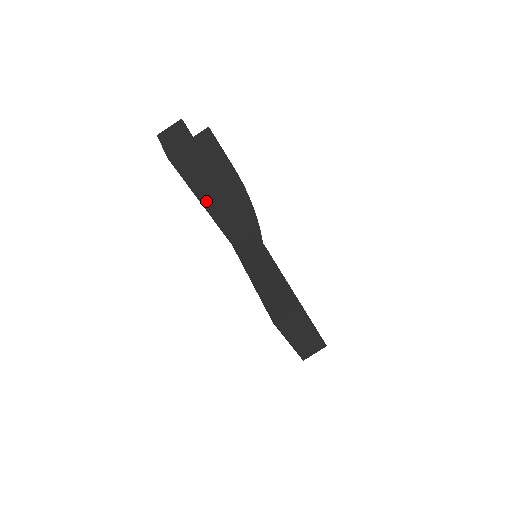
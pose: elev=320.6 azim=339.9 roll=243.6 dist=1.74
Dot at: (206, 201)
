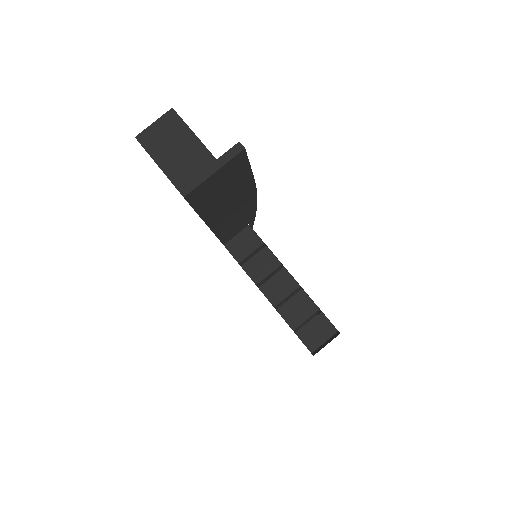
Dot at: (212, 220)
